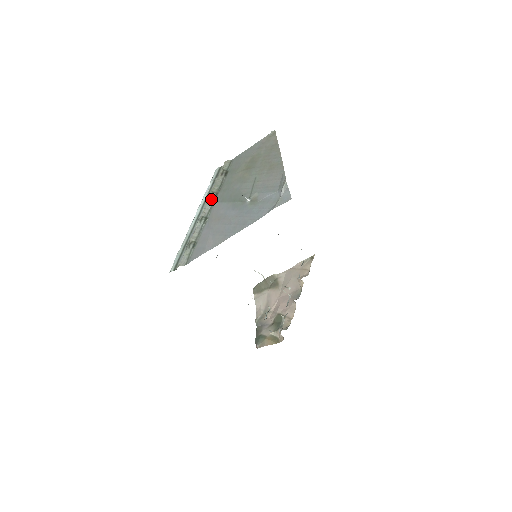
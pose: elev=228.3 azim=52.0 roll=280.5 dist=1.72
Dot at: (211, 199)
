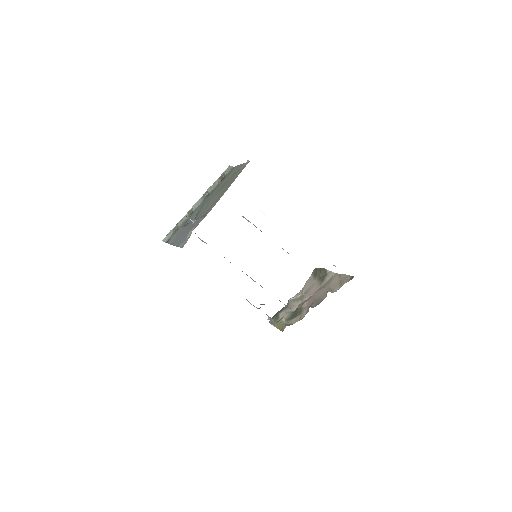
Dot at: (203, 197)
